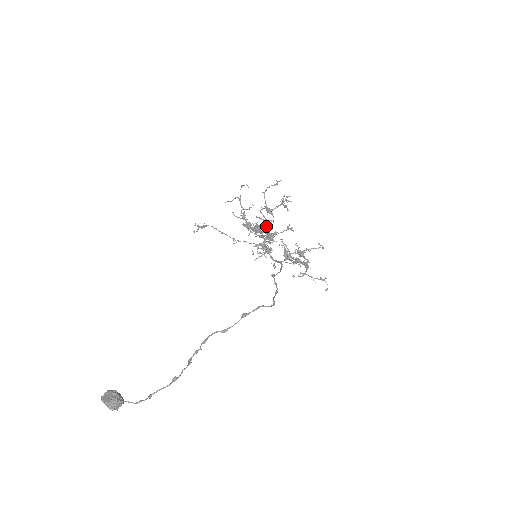
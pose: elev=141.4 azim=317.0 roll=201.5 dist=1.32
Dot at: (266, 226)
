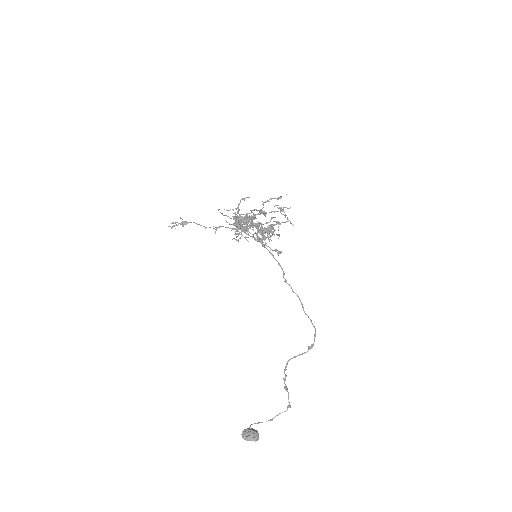
Dot at: (251, 218)
